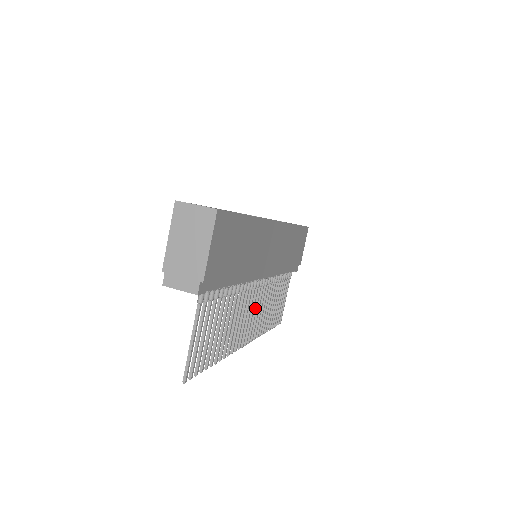
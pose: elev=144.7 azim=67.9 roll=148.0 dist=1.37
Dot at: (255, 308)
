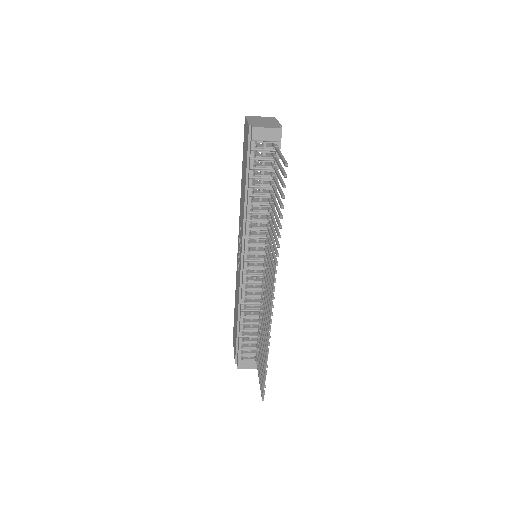
Dot at: (268, 286)
